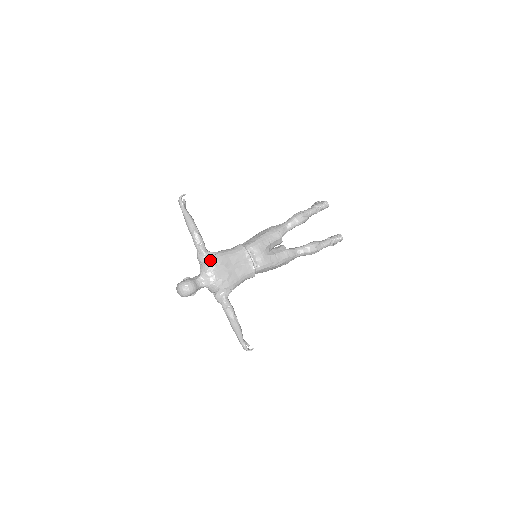
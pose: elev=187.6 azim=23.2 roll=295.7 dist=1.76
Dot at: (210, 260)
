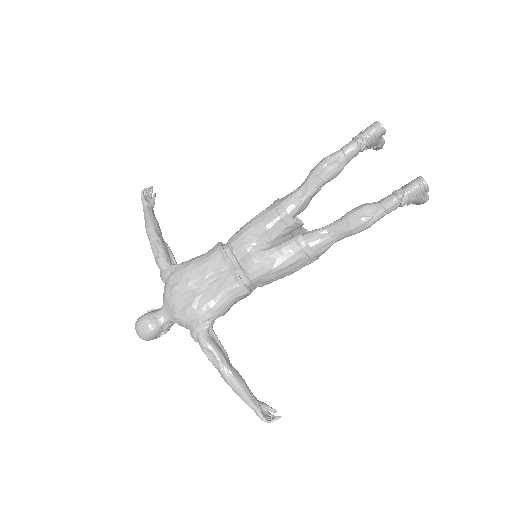
Dot at: (170, 278)
